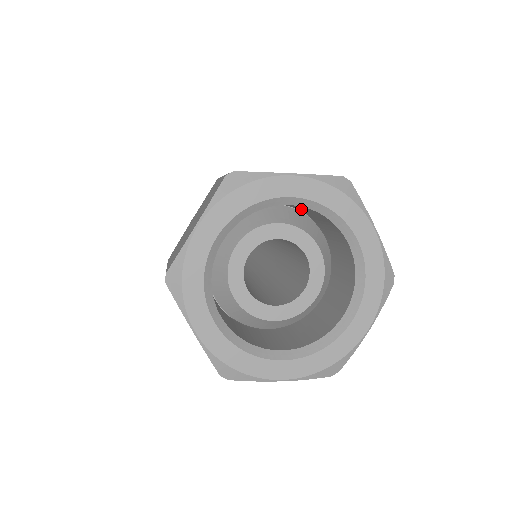
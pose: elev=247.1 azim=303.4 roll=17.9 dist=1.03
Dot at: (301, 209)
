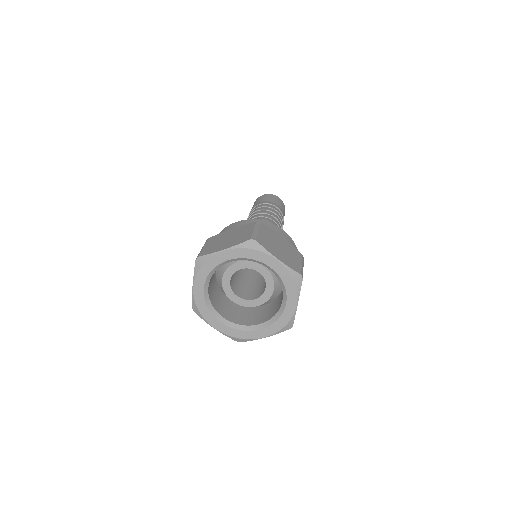
Dot at: occluded
